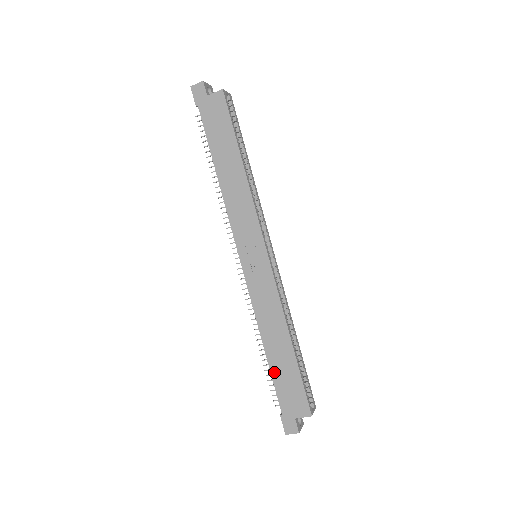
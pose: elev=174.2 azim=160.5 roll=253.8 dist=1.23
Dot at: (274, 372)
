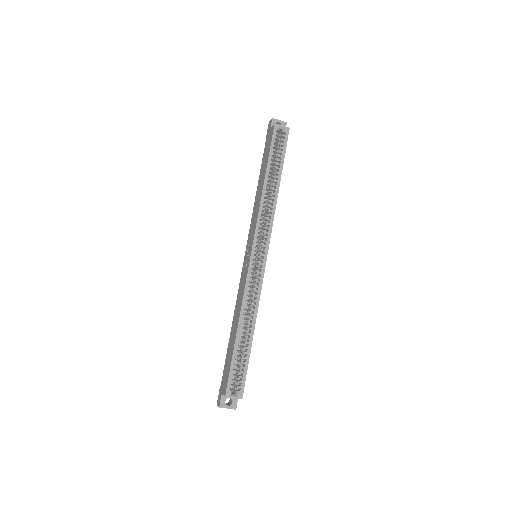
Dot at: (228, 350)
